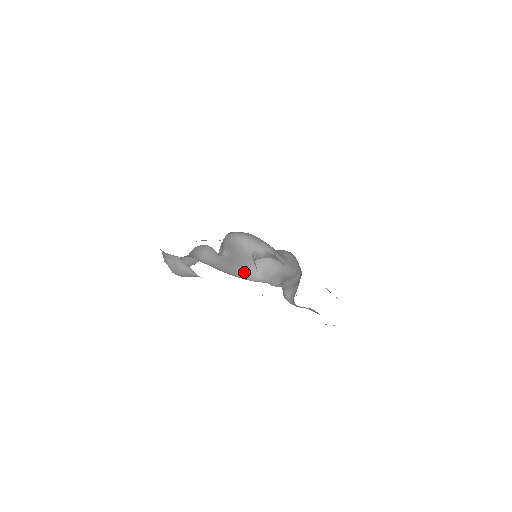
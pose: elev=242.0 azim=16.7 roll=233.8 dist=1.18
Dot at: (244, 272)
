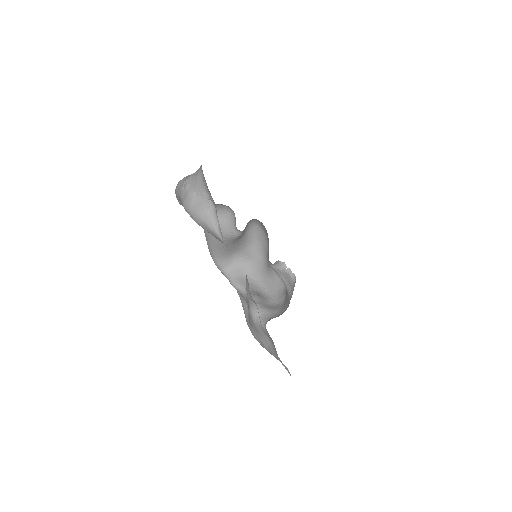
Dot at: (222, 254)
